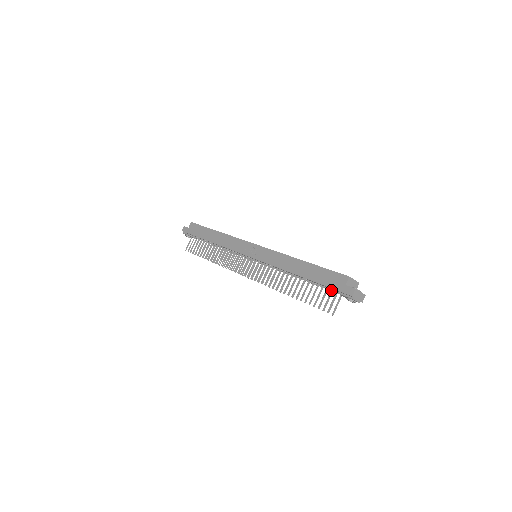
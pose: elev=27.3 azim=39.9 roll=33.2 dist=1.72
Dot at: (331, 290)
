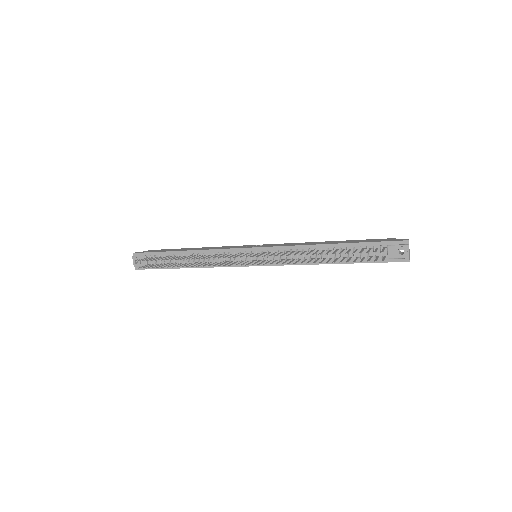
Dot at: (376, 247)
